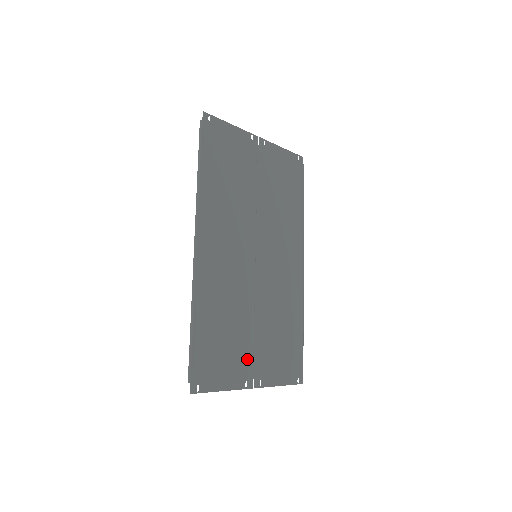
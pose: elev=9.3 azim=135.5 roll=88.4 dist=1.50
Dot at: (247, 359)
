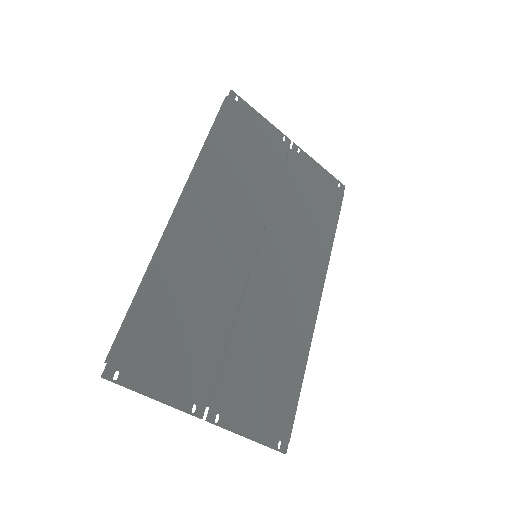
Dot at: (206, 374)
